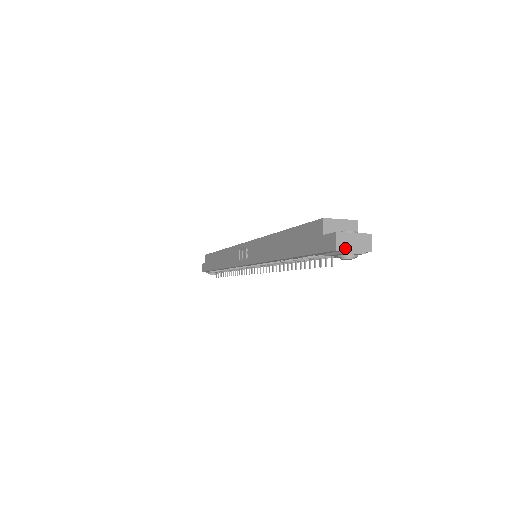
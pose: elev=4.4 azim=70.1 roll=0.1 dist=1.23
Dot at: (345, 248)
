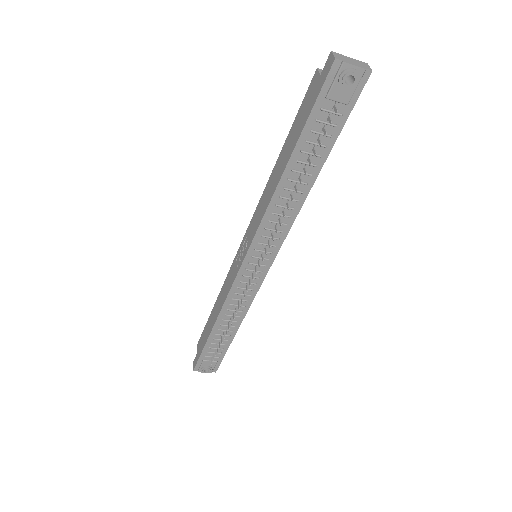
Dot at: (344, 60)
